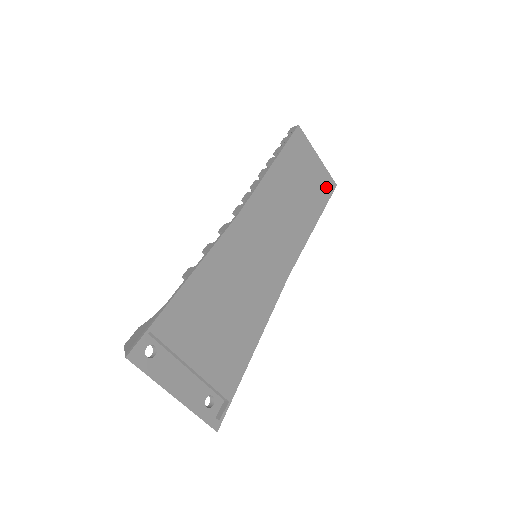
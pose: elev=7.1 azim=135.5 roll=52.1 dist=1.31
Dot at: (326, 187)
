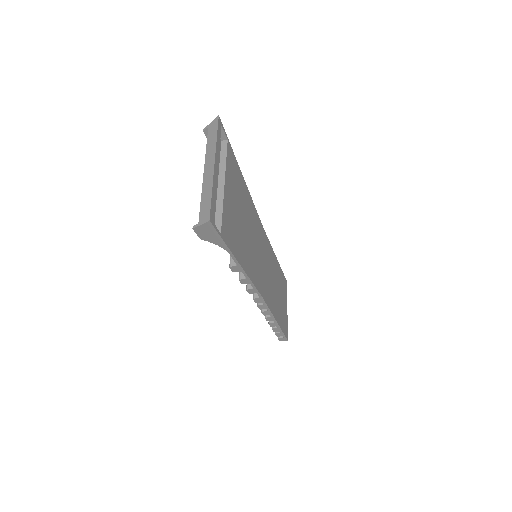
Dot at: (285, 327)
